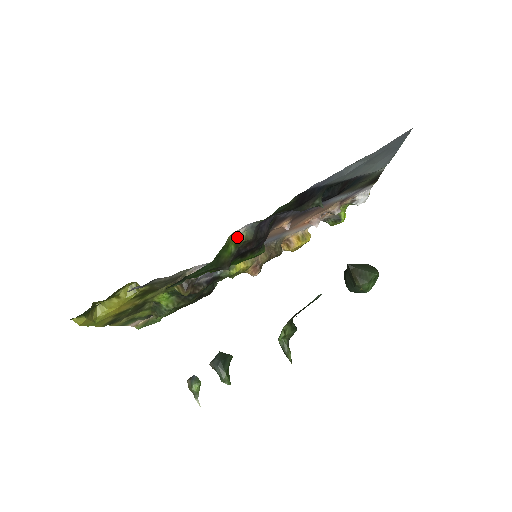
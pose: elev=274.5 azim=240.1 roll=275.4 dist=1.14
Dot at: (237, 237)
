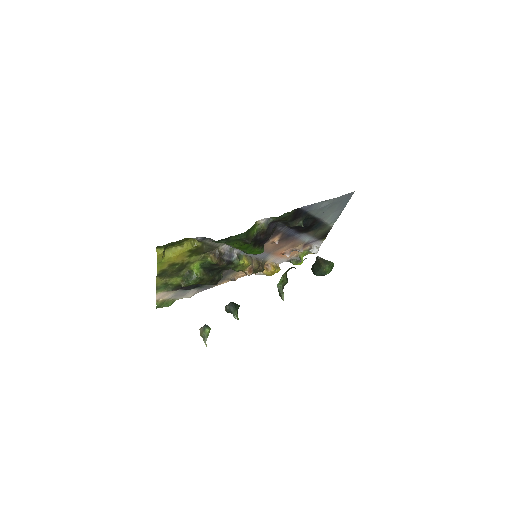
Dot at: (259, 225)
